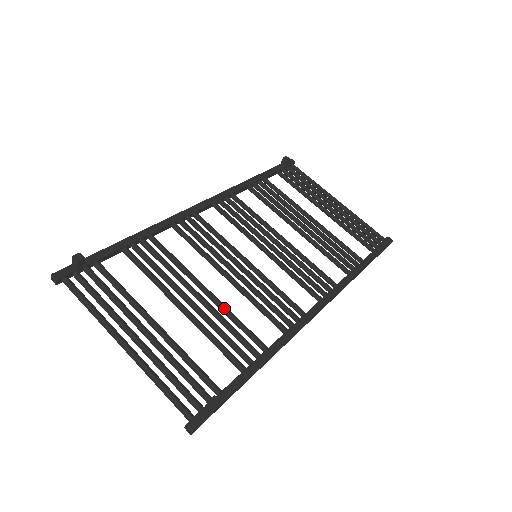
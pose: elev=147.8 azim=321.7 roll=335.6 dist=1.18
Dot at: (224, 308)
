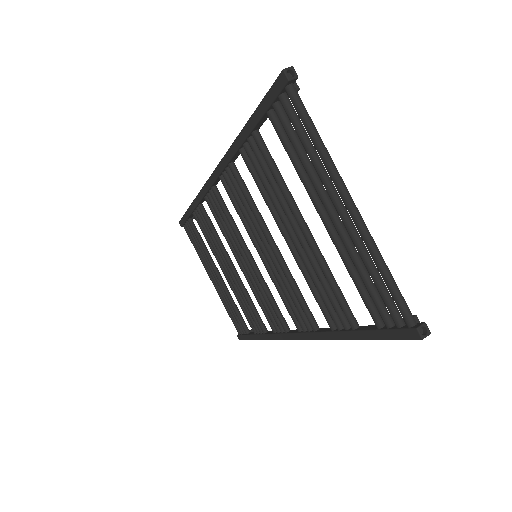
Dot at: occluded
